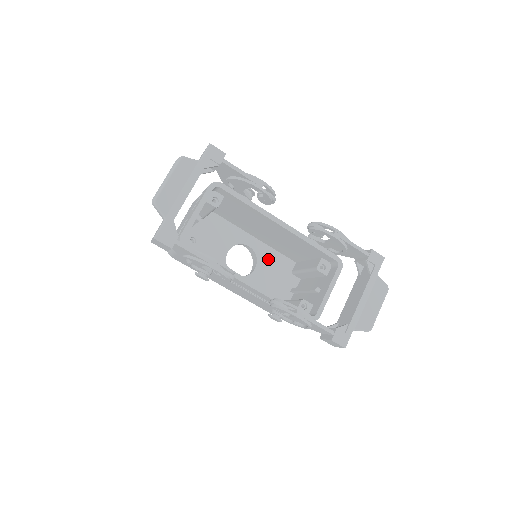
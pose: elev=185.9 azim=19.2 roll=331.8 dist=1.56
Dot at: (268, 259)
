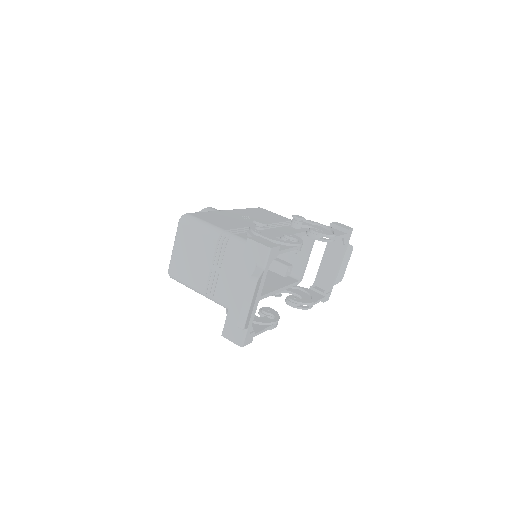
Dot at: occluded
